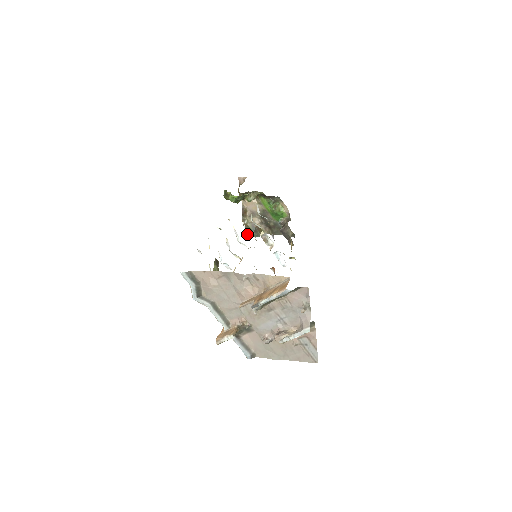
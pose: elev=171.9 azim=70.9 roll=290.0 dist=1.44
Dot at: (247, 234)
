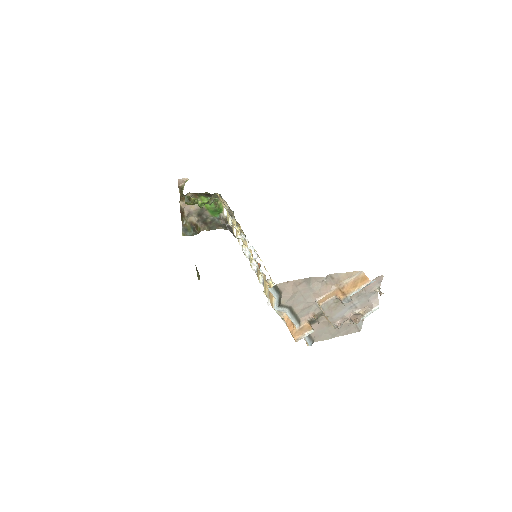
Dot at: (185, 234)
